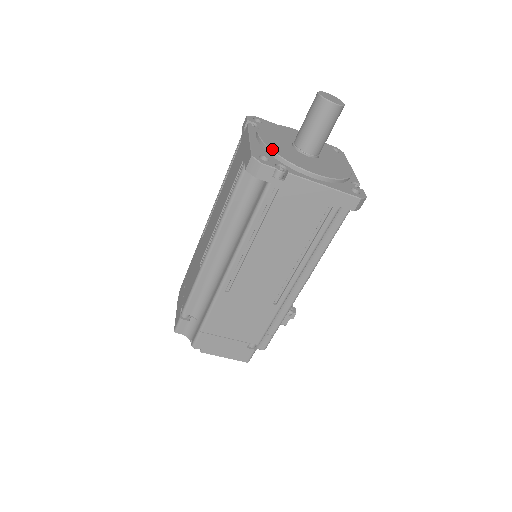
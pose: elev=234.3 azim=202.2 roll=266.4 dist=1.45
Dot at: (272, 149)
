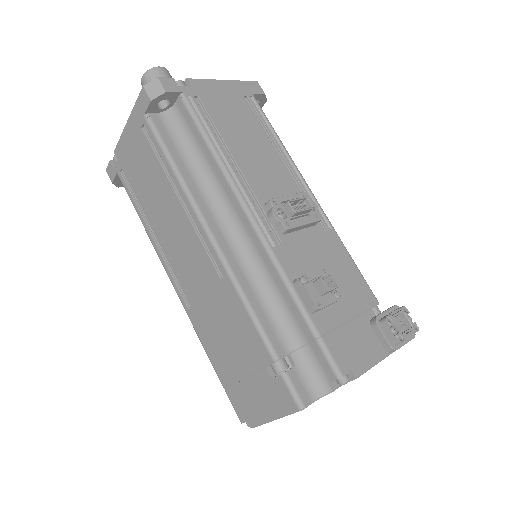
Dot at: occluded
